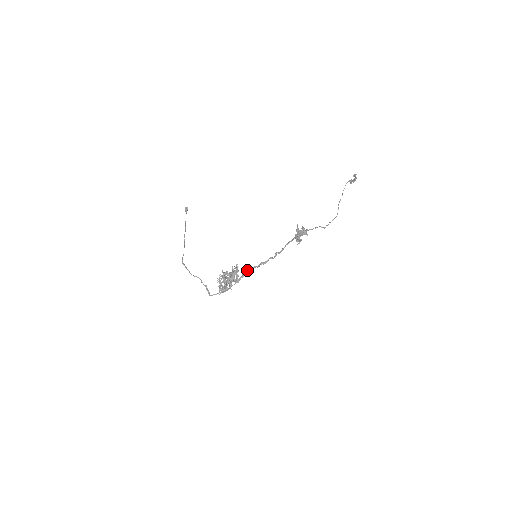
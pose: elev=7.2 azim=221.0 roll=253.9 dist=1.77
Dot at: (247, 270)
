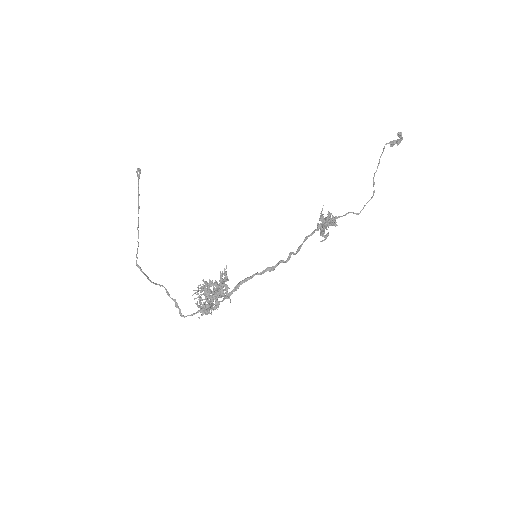
Dot at: occluded
